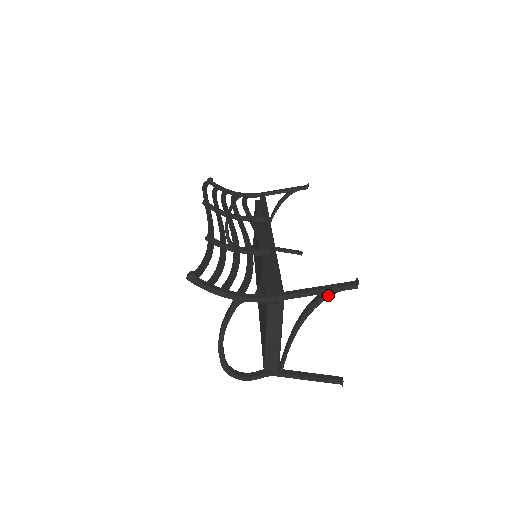
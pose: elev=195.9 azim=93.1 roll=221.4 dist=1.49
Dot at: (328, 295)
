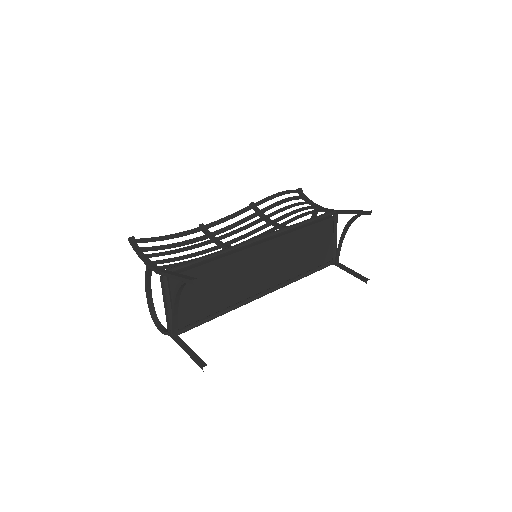
Dot at: (181, 283)
